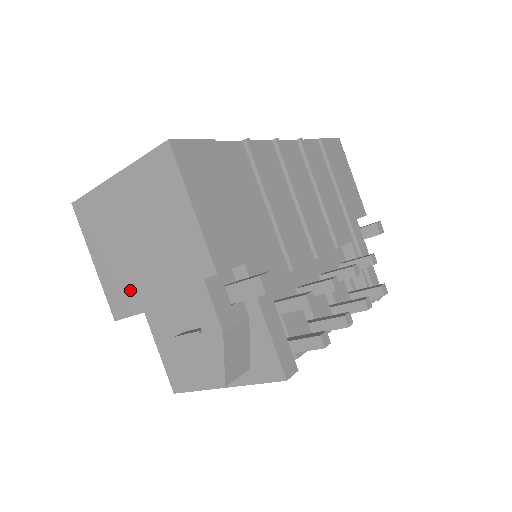
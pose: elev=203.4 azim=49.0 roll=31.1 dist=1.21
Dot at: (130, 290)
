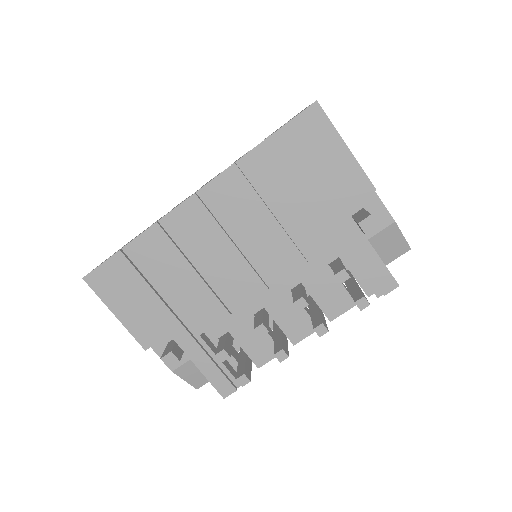
Dot at: occluded
